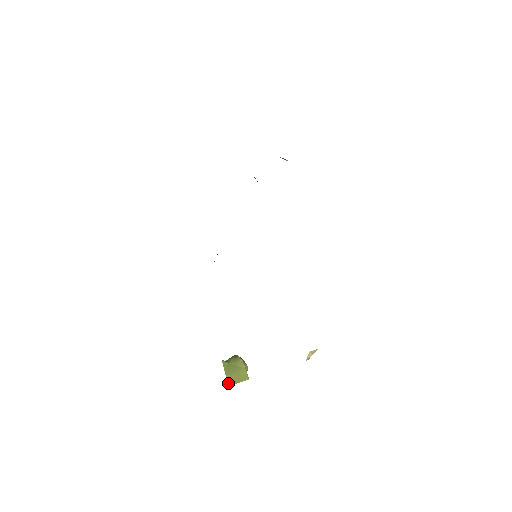
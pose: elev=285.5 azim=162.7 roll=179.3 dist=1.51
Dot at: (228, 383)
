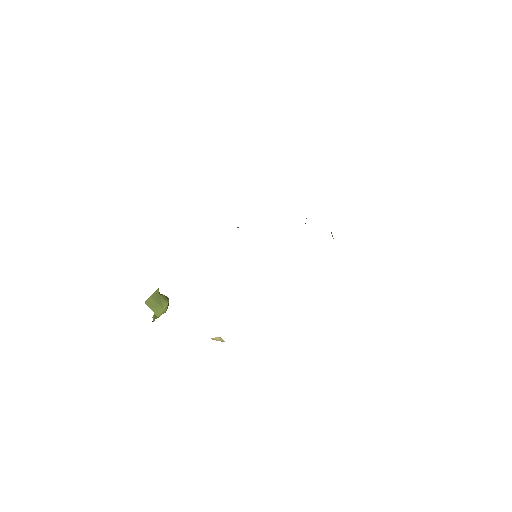
Dot at: (146, 301)
